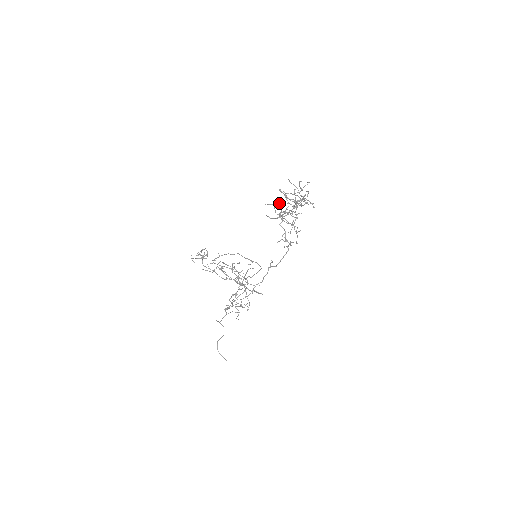
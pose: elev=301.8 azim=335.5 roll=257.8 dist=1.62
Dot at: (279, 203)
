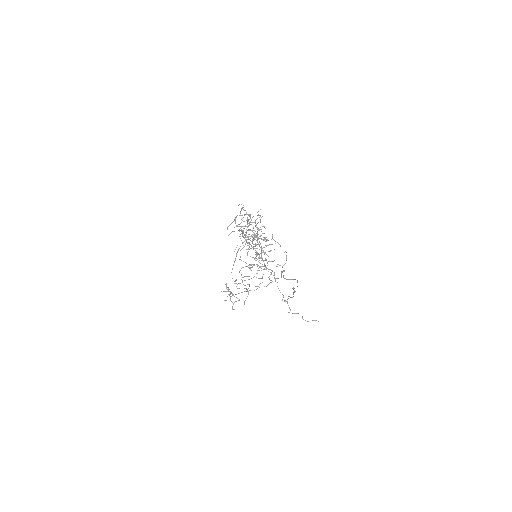
Dot at: occluded
